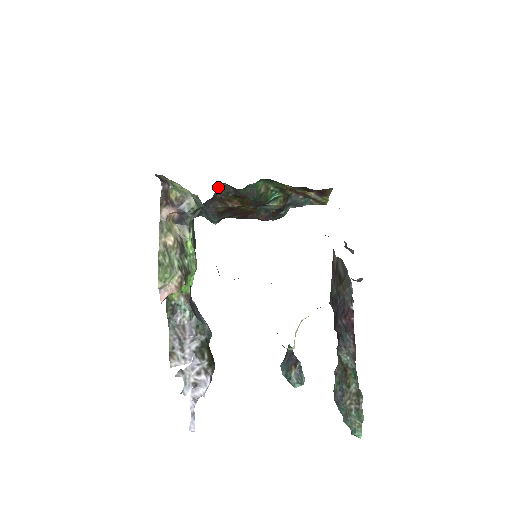
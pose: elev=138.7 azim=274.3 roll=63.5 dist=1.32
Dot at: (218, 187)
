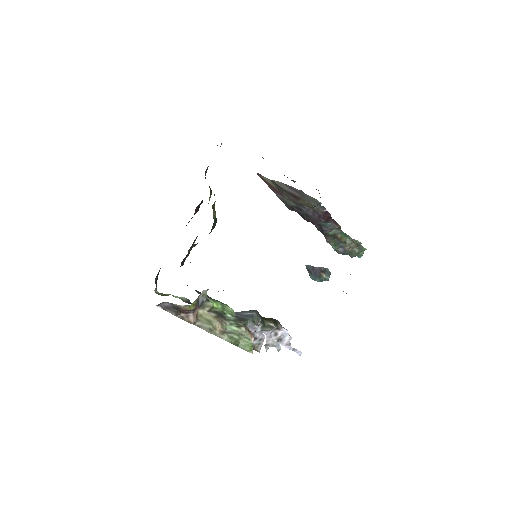
Dot at: (188, 253)
